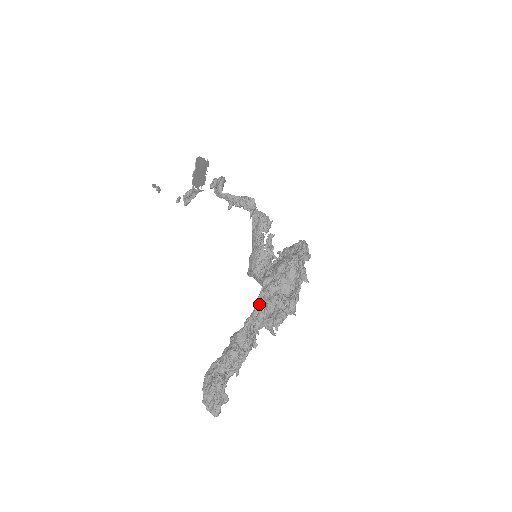
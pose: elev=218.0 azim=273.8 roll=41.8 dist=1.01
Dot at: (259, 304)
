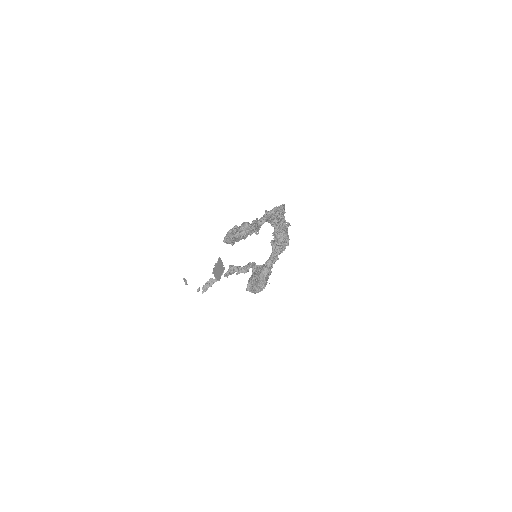
Dot at: occluded
